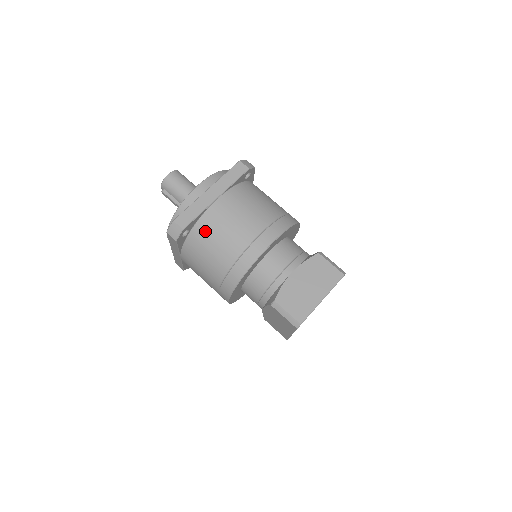
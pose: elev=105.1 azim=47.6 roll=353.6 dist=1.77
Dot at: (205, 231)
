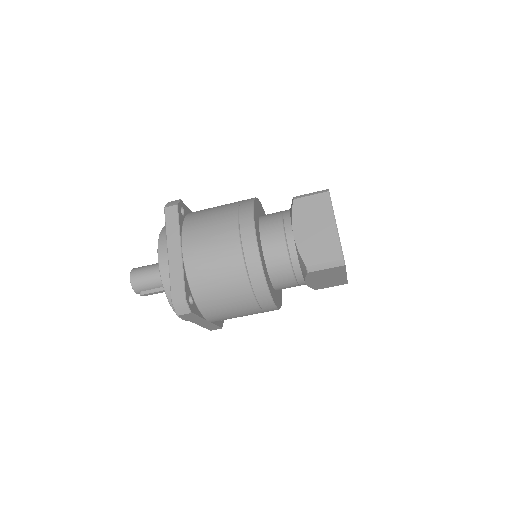
Dot at: (201, 282)
